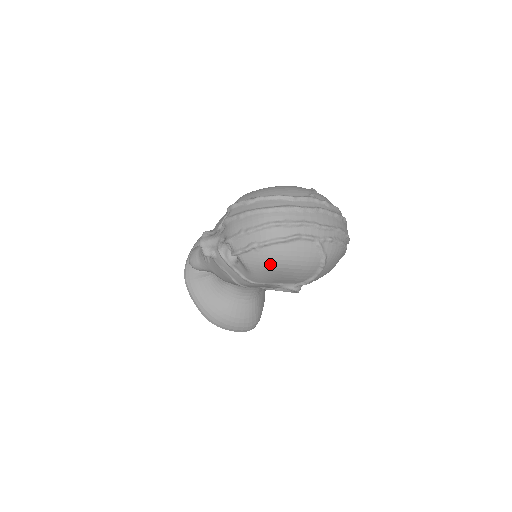
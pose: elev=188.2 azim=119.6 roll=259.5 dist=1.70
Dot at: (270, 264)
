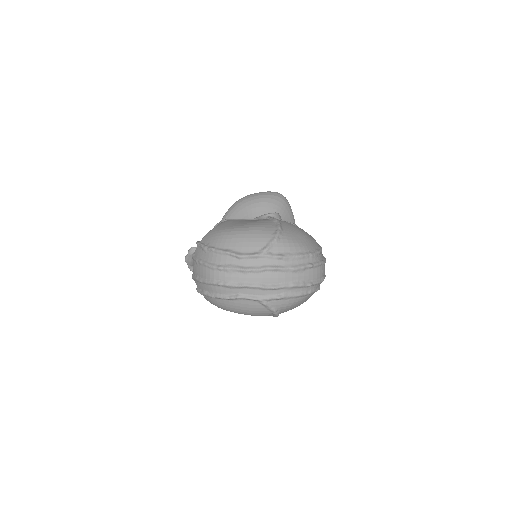
Dot at: (223, 309)
